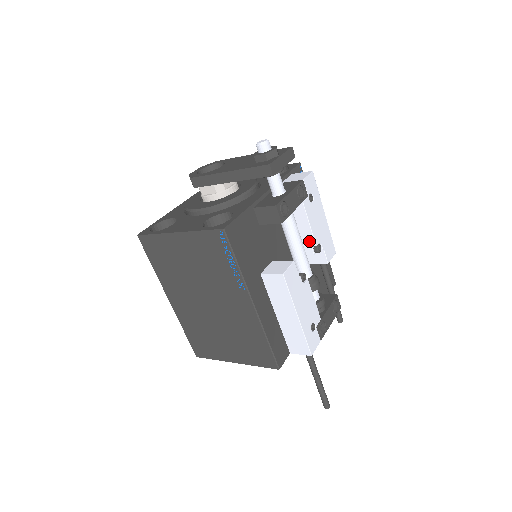
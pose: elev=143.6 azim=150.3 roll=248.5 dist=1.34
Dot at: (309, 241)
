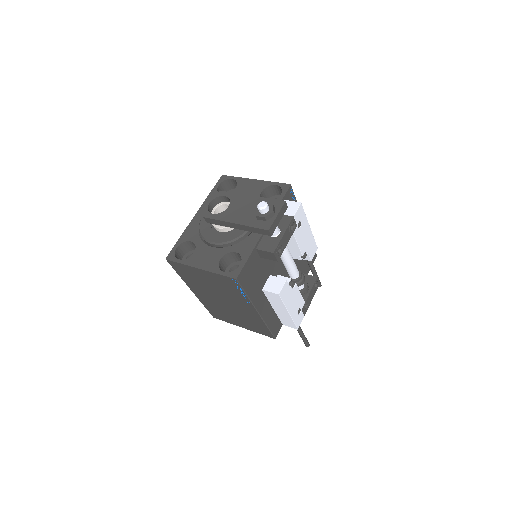
Dot at: (297, 253)
